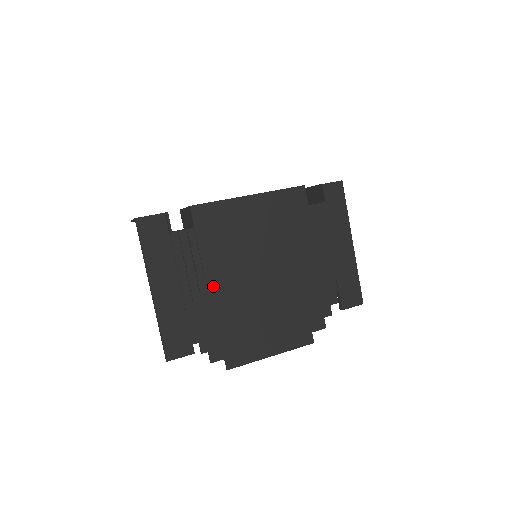
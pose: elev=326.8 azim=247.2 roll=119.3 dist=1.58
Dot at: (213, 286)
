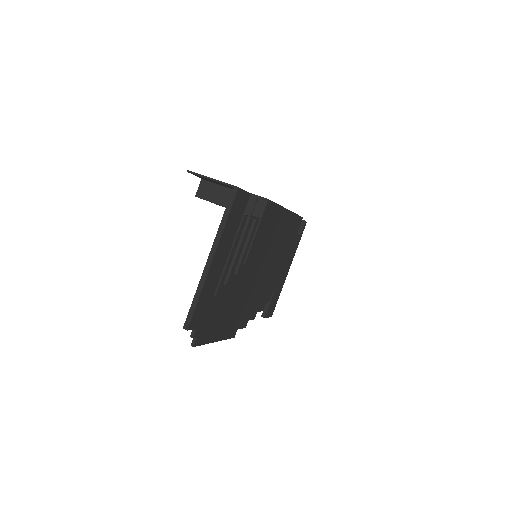
Dot at: (243, 273)
